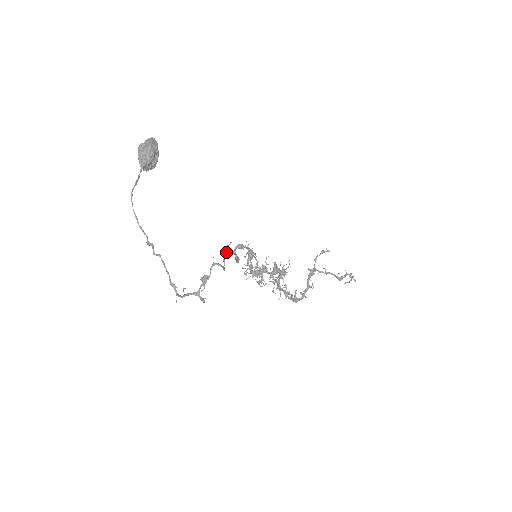
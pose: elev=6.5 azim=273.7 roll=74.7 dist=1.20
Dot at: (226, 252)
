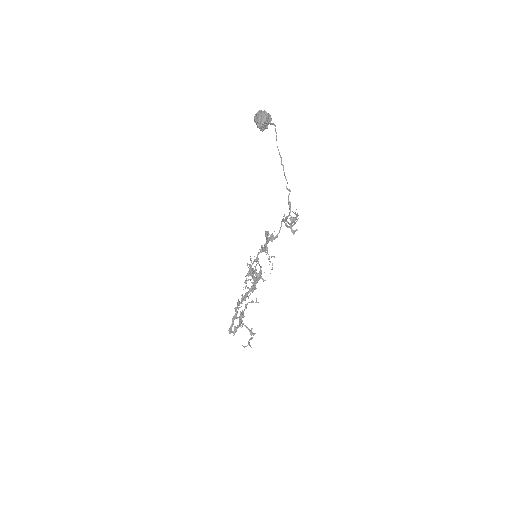
Dot at: occluded
